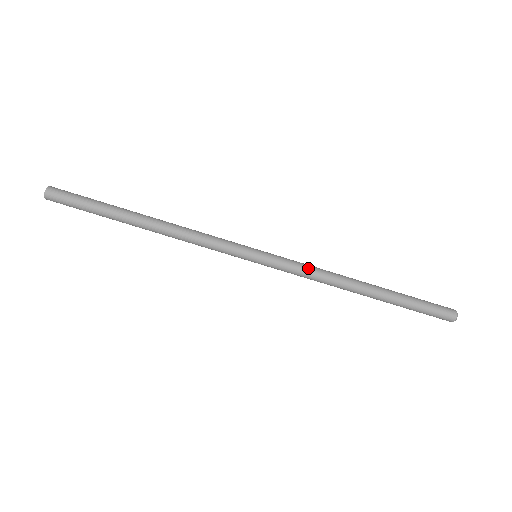
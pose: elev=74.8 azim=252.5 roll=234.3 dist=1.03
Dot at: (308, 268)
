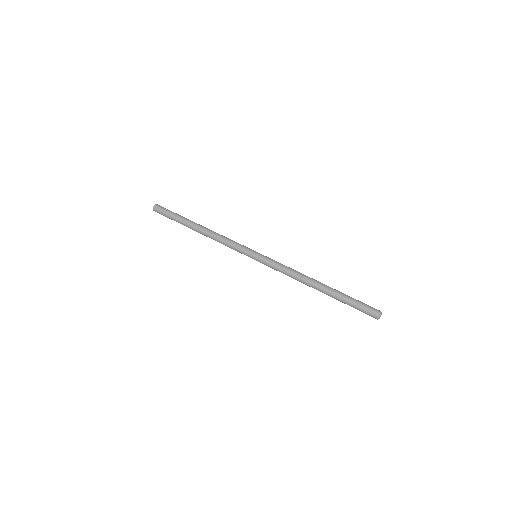
Dot at: (286, 266)
